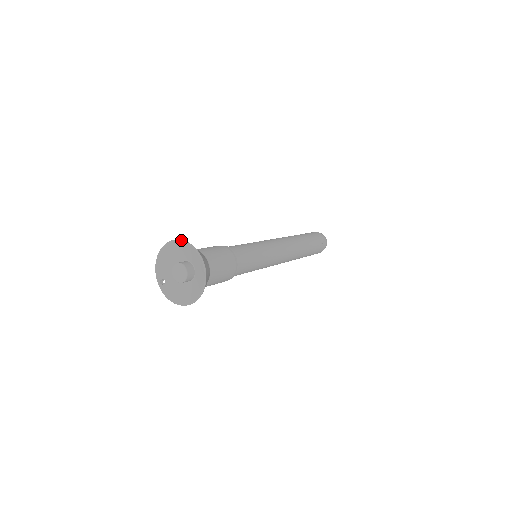
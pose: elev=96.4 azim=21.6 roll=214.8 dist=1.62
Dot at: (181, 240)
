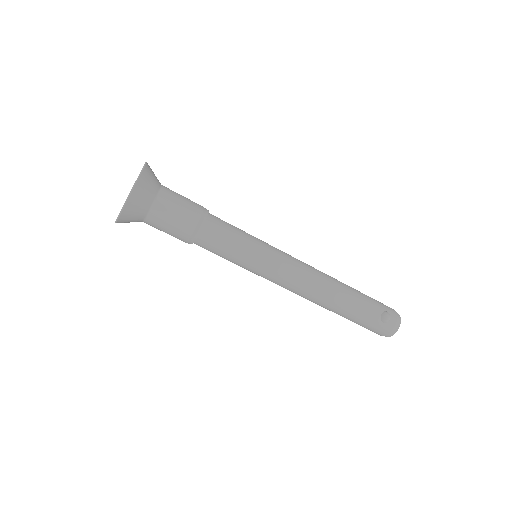
Dot at: (145, 162)
